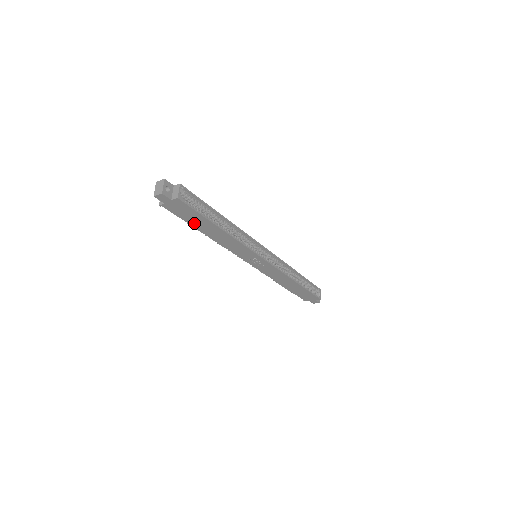
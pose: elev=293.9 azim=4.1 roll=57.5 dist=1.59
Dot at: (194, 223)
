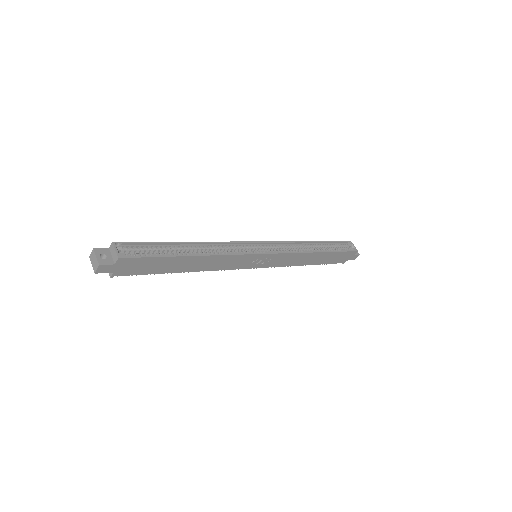
Dot at: (162, 270)
